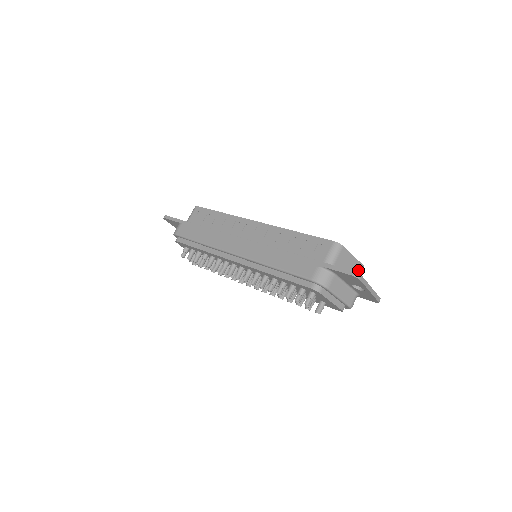
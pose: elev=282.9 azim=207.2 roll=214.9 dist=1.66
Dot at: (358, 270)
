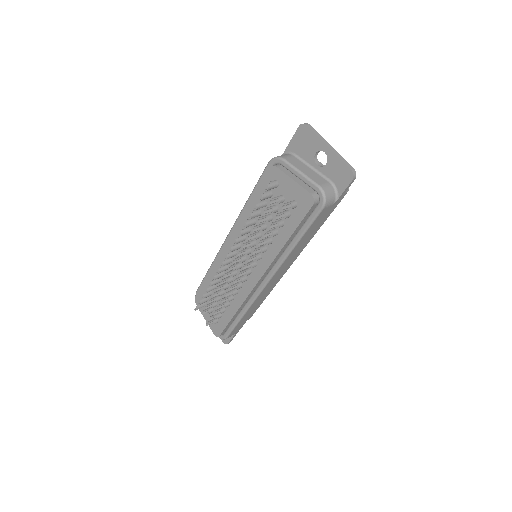
Dot at: occluded
